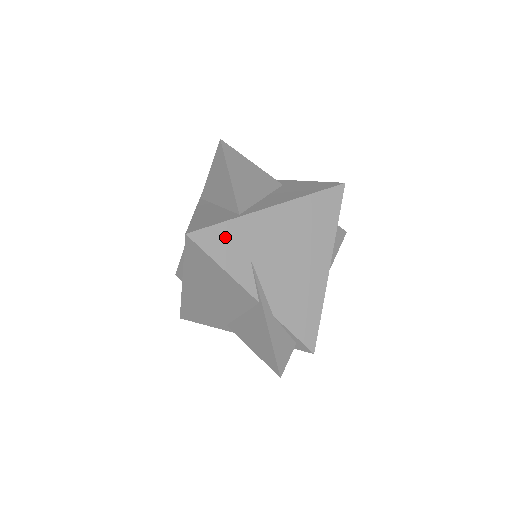
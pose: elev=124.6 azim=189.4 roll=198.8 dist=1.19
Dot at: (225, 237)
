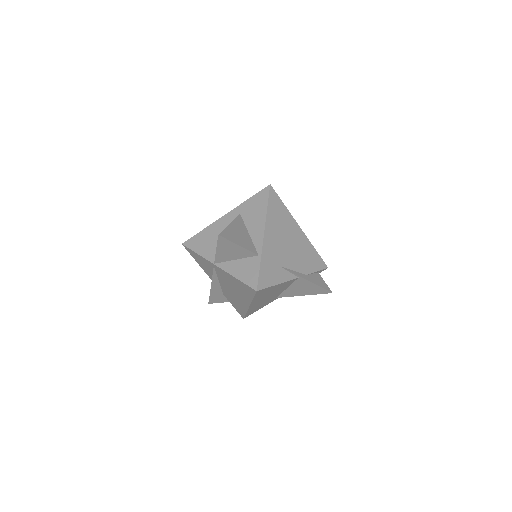
Dot at: (266, 272)
